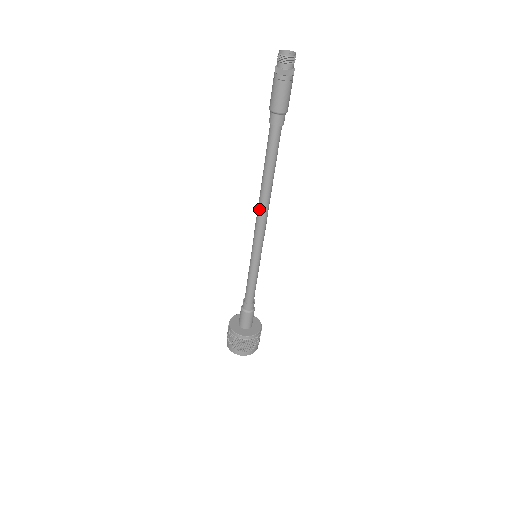
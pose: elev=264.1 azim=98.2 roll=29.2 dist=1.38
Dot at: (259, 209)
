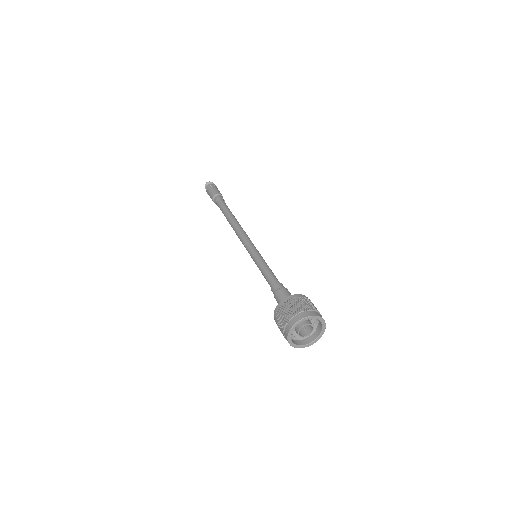
Dot at: (236, 230)
